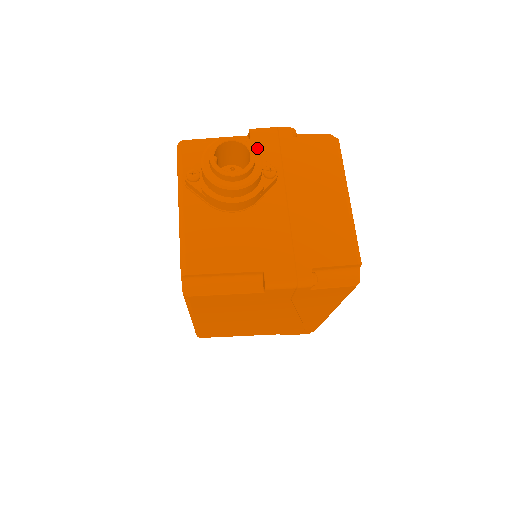
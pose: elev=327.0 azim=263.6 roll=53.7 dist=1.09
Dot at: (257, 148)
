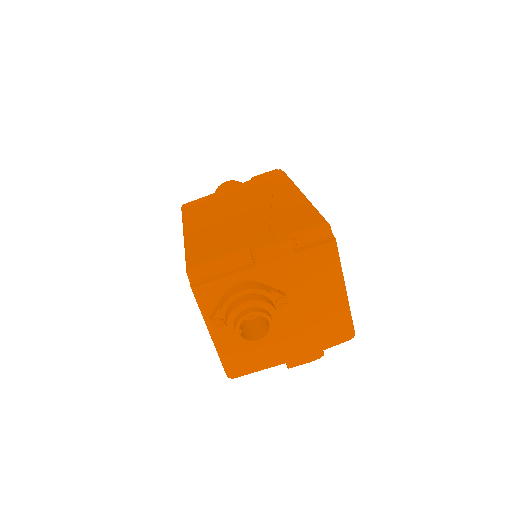
Dot at: (271, 305)
